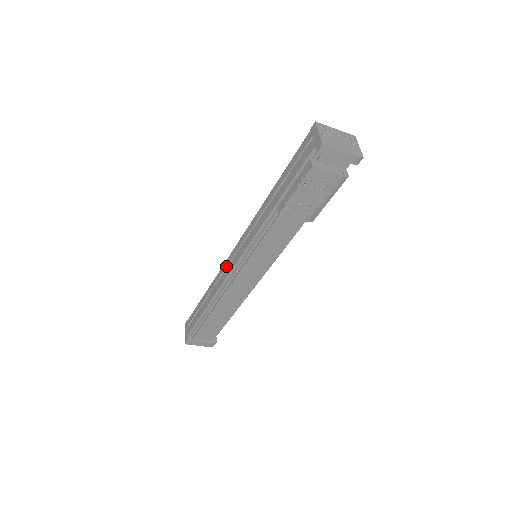
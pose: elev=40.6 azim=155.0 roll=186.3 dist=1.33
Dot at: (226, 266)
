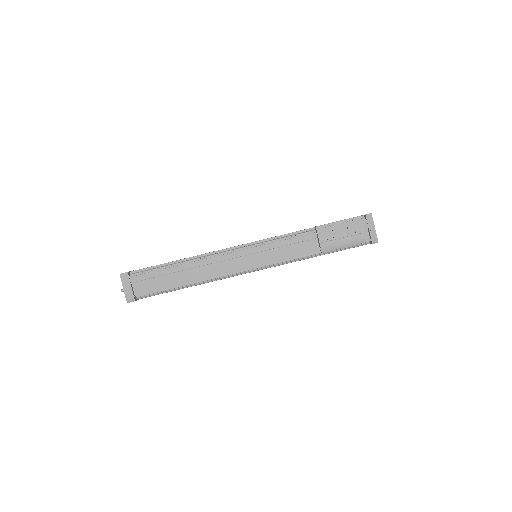
Dot at: occluded
